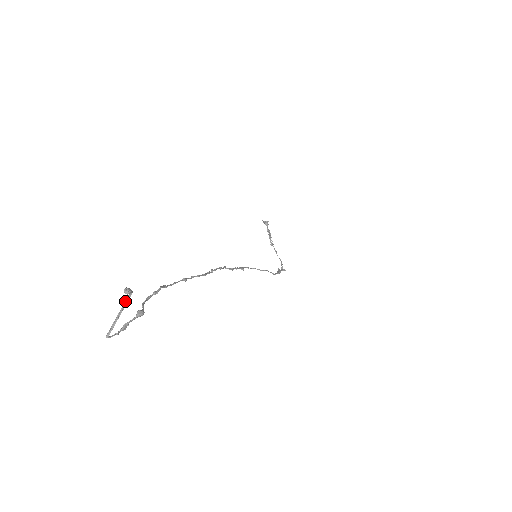
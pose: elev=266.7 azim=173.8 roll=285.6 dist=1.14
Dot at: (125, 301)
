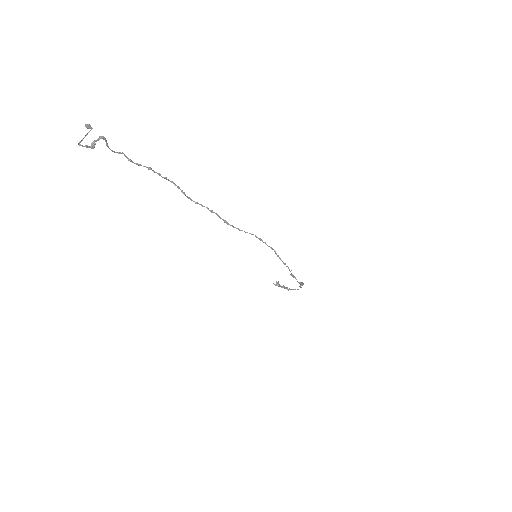
Dot at: (88, 132)
